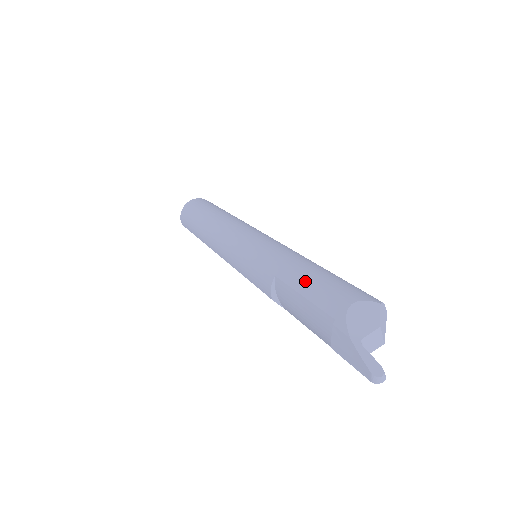
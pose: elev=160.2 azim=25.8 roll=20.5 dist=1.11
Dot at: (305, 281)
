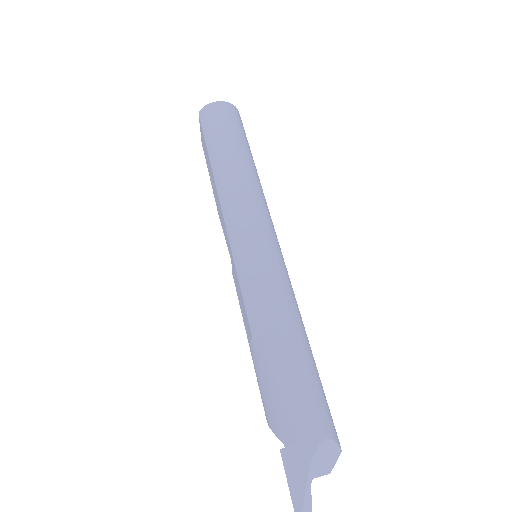
Dot at: (300, 368)
